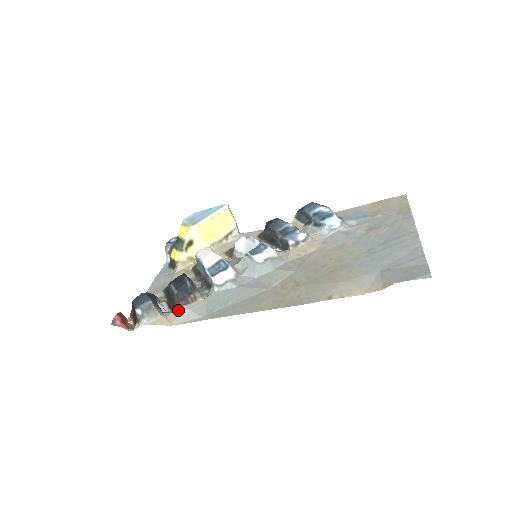
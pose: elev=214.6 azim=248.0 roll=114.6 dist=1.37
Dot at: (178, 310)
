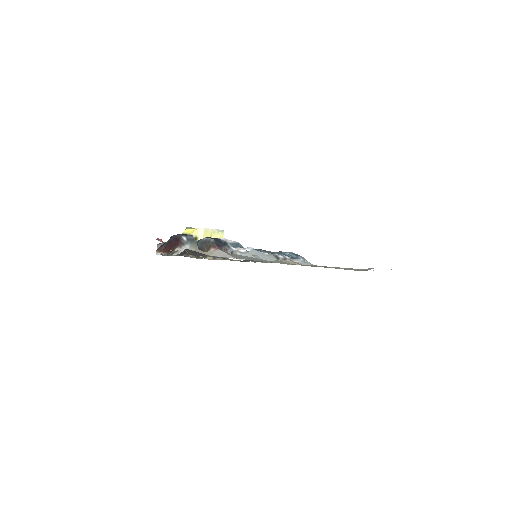
Dot at: (215, 250)
